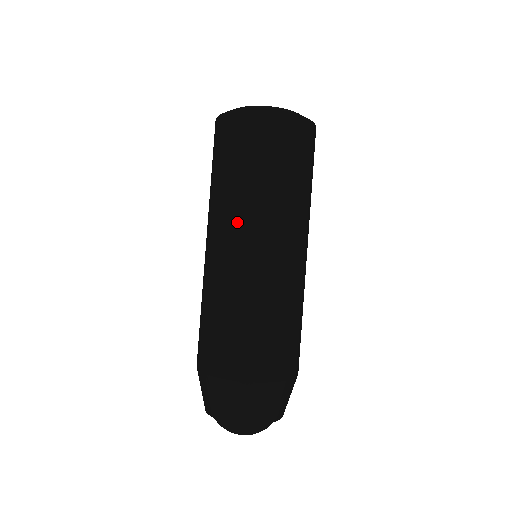
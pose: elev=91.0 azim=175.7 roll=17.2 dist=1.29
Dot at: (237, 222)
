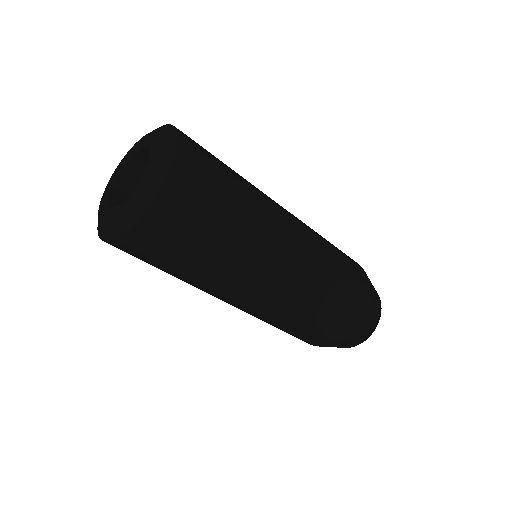
Dot at: (212, 295)
